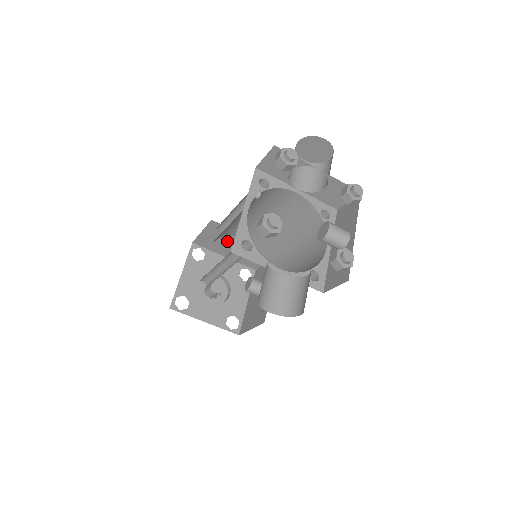
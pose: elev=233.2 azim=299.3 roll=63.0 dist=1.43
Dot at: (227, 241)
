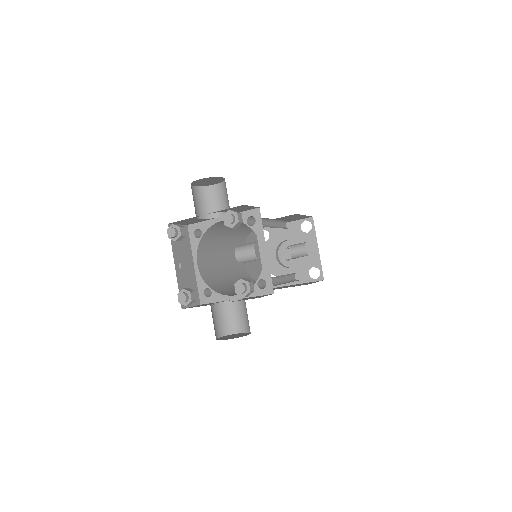
Dot at: occluded
